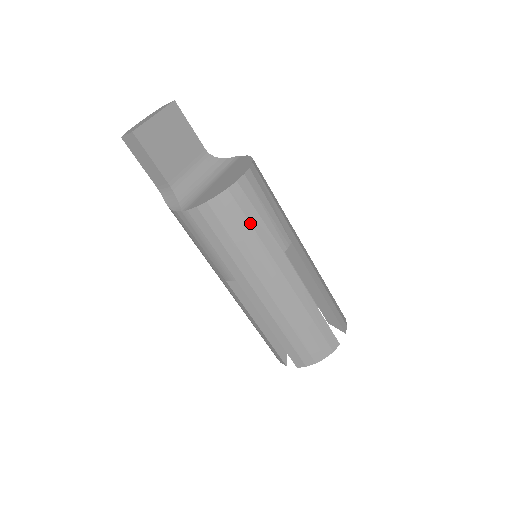
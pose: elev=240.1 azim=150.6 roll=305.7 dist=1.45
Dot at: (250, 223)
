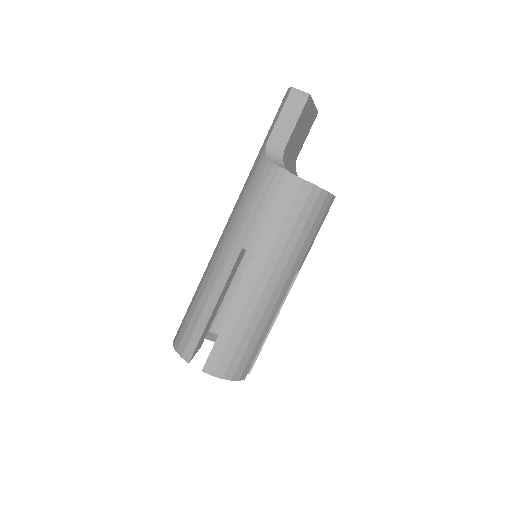
Dot at: (312, 228)
